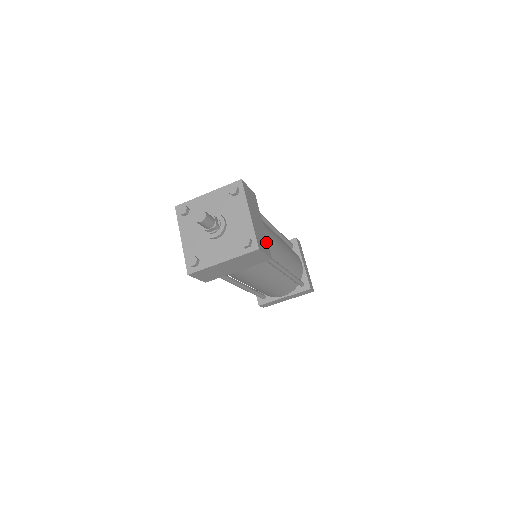
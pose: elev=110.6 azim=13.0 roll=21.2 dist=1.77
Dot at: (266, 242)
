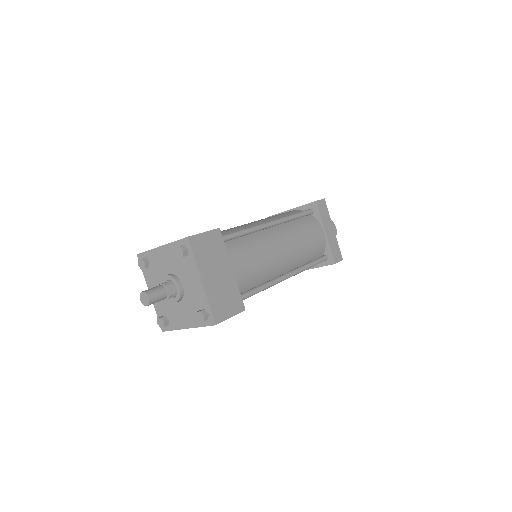
Dot at: (235, 293)
